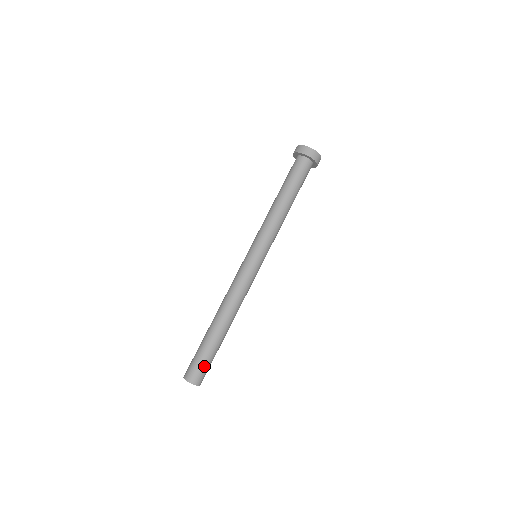
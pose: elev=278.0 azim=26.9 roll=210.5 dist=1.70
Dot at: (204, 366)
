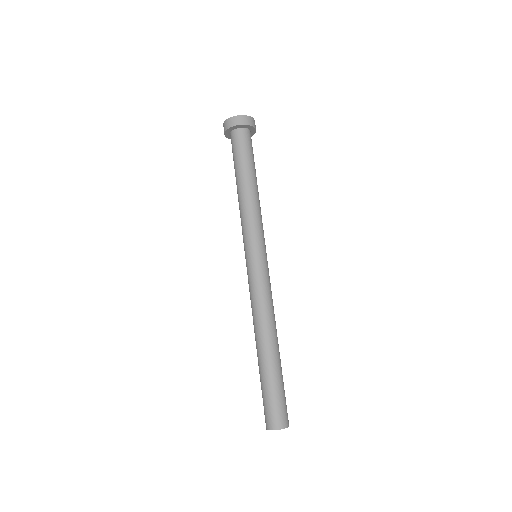
Dot at: (274, 403)
